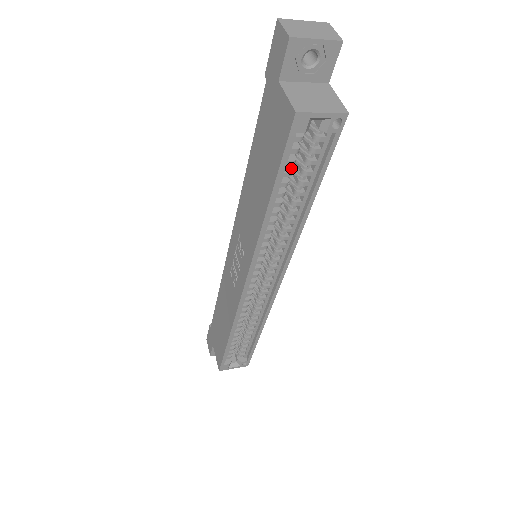
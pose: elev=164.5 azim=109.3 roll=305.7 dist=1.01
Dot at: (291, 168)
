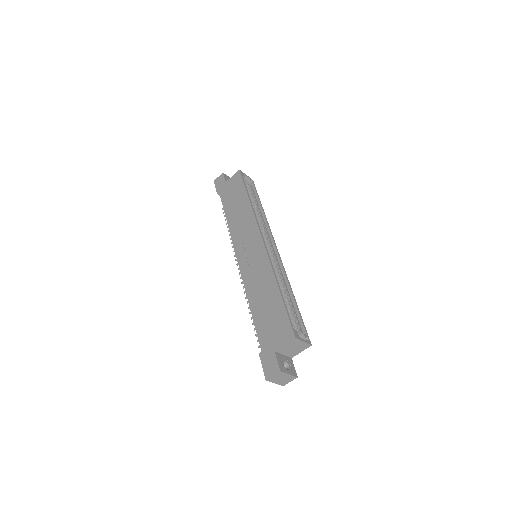
Dot at: occluded
